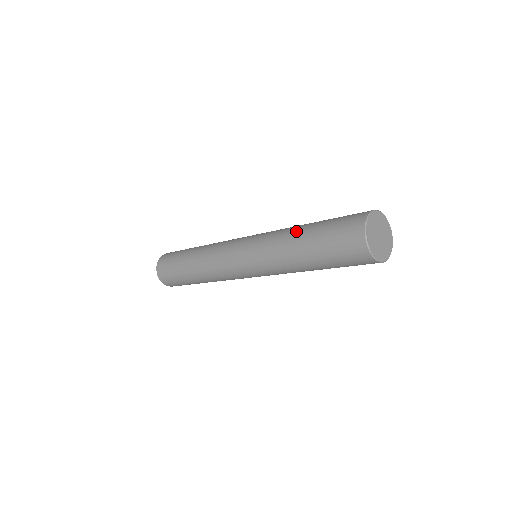
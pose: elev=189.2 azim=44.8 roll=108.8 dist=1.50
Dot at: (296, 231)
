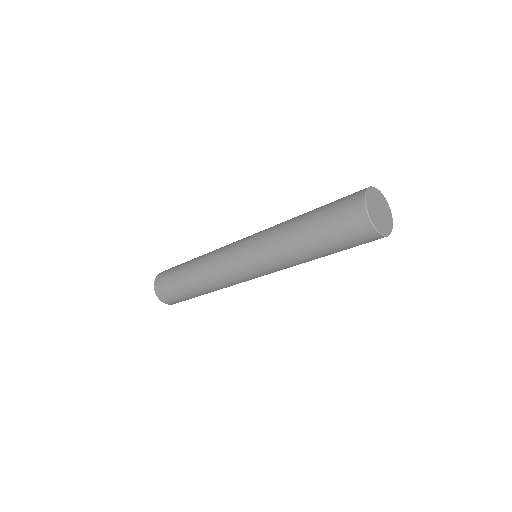
Dot at: occluded
